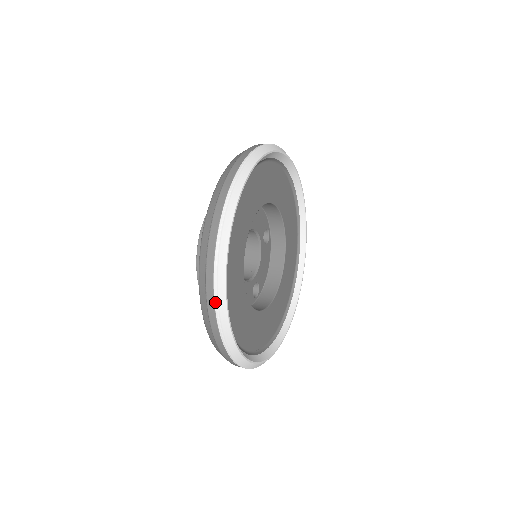
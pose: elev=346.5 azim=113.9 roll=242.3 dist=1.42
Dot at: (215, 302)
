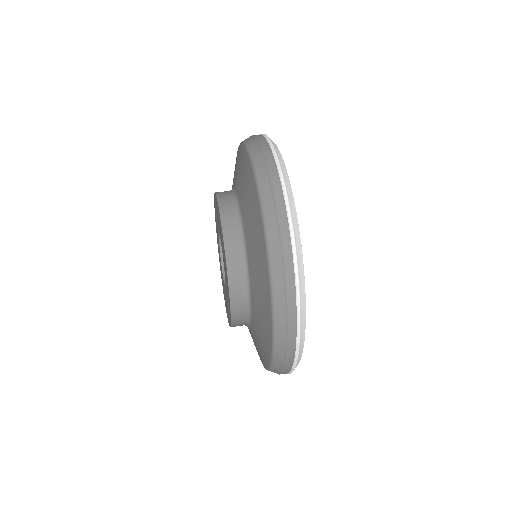
Dot at: occluded
